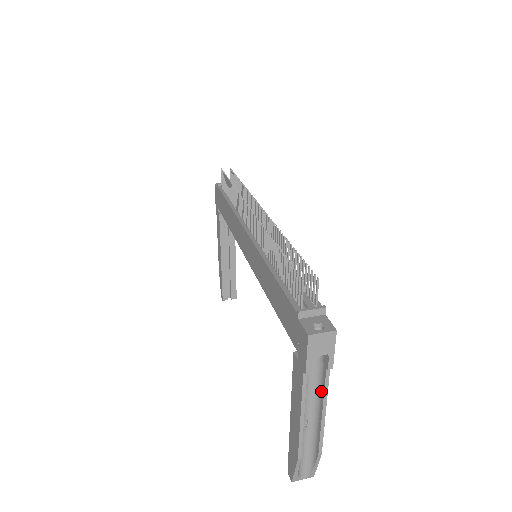
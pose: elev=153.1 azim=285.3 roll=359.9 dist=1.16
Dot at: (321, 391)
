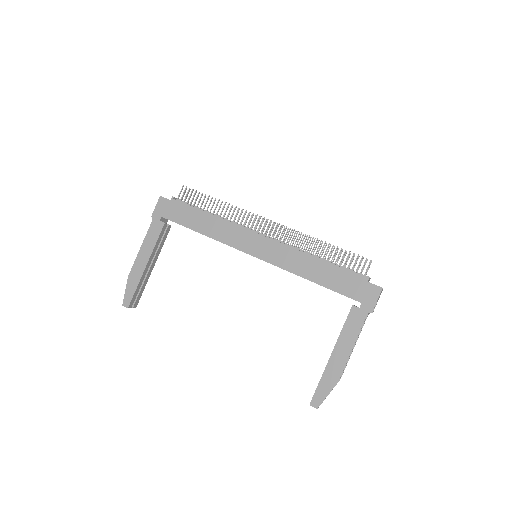
Dot at: occluded
